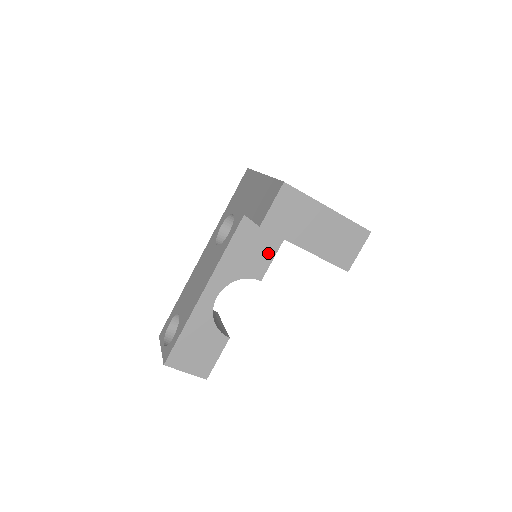
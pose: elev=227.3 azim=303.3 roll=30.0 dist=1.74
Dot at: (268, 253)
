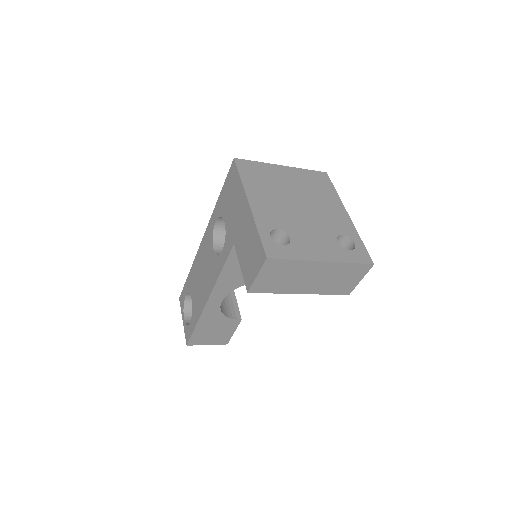
Dot at: occluded
